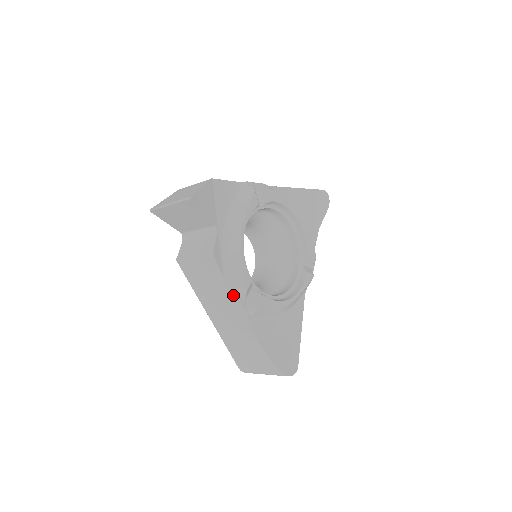
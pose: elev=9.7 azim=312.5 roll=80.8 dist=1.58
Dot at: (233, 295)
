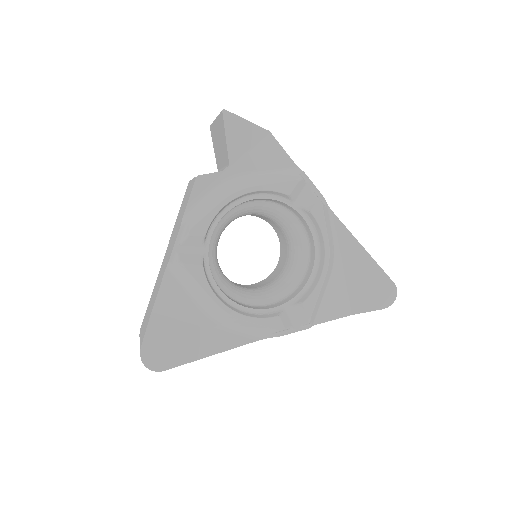
Dot at: (178, 231)
